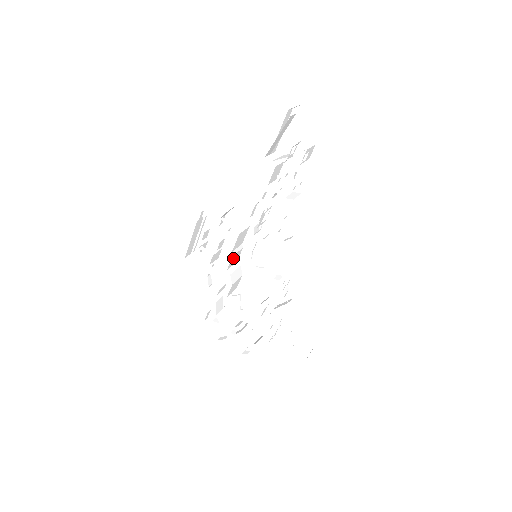
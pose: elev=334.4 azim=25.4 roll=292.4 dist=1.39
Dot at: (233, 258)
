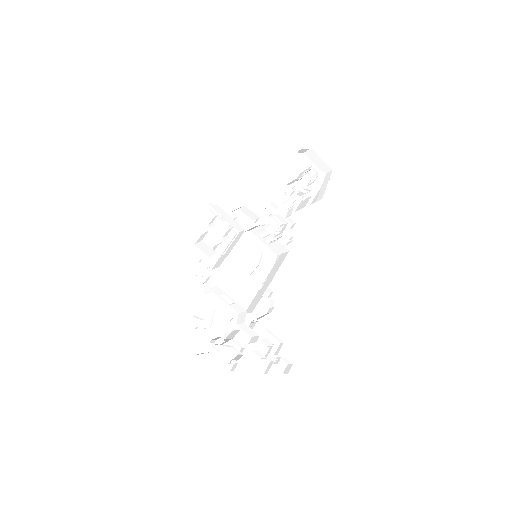
Dot at: occluded
